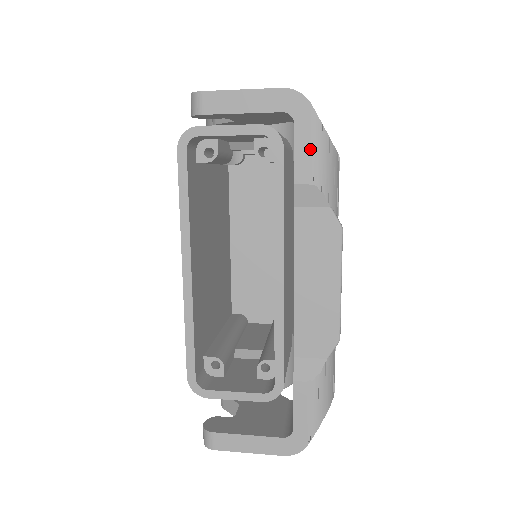
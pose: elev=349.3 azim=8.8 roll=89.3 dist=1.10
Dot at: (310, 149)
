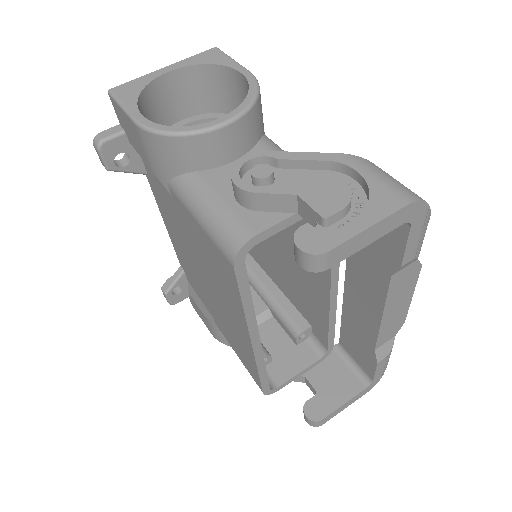
Dot at: (418, 237)
